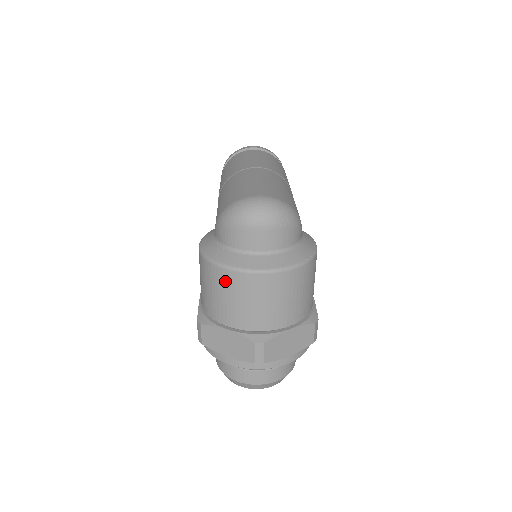
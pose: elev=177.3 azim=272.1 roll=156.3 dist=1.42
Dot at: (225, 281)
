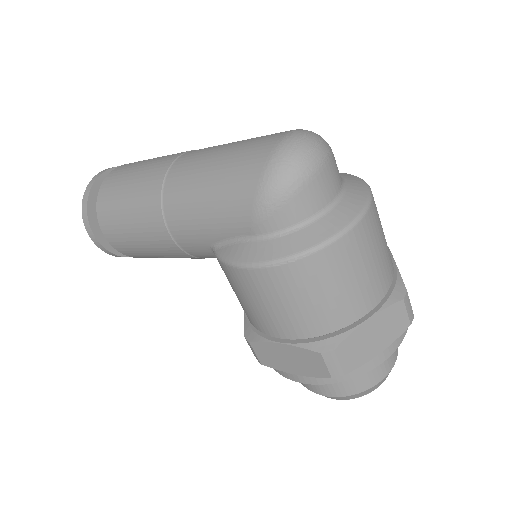
Dot at: (341, 259)
